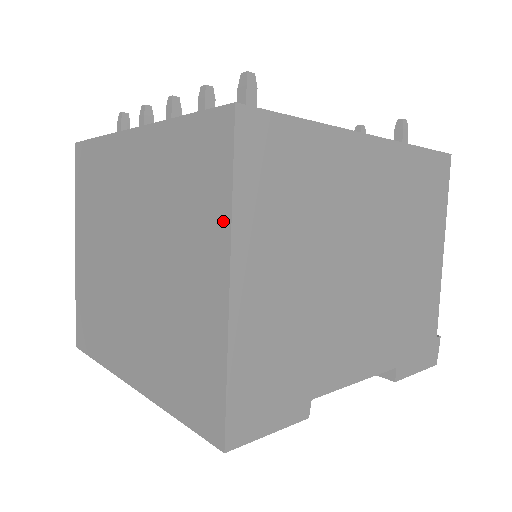
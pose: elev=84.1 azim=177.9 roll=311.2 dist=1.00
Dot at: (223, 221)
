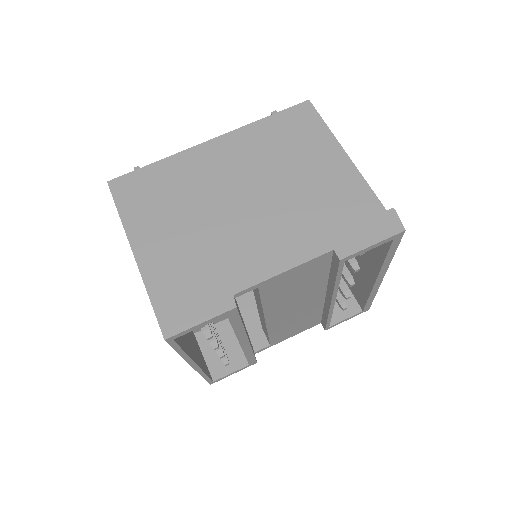
Dot at: occluded
